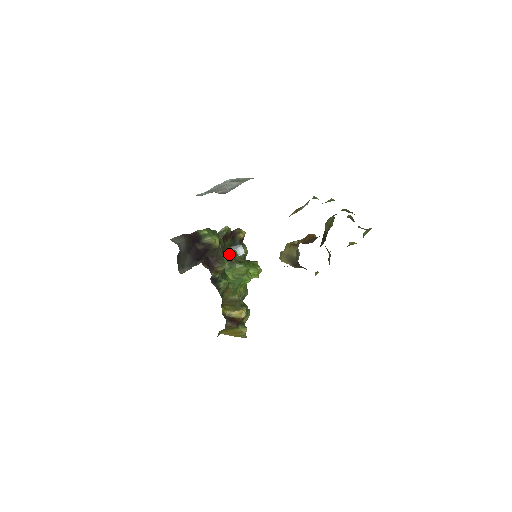
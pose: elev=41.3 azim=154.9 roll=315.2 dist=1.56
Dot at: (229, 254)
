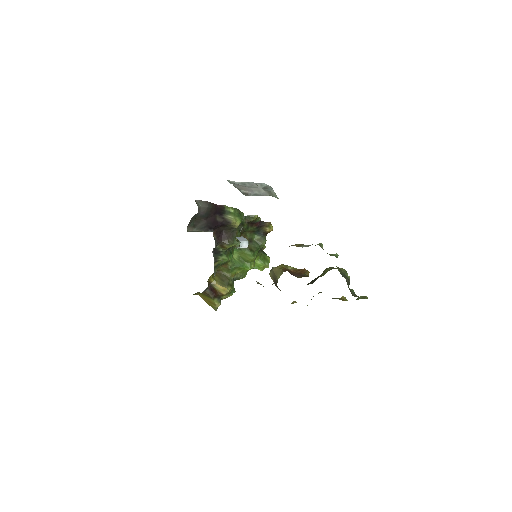
Dot at: (247, 238)
